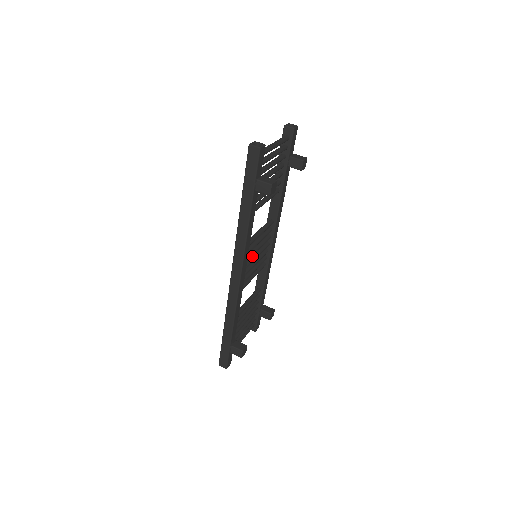
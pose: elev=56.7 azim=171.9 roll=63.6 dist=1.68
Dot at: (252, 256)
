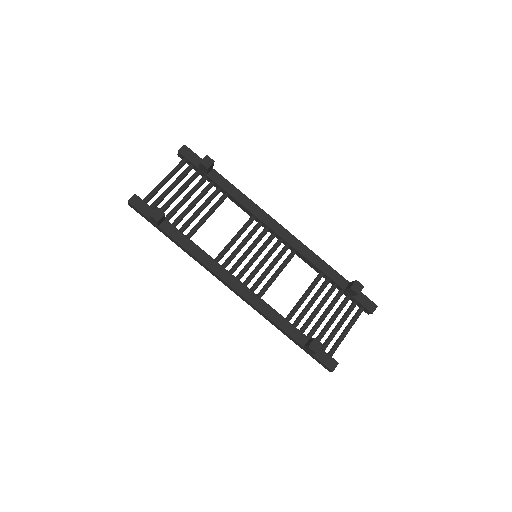
Dot at: (250, 259)
